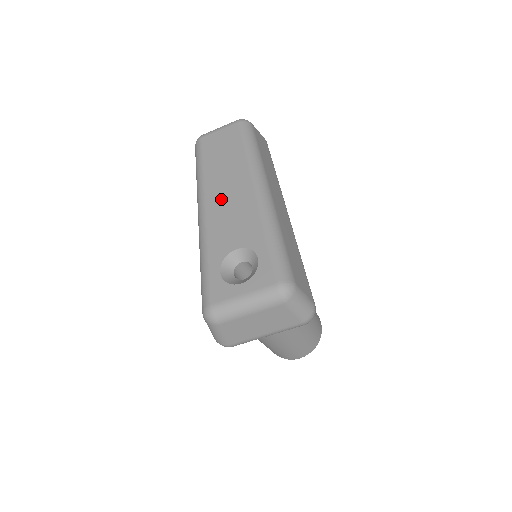
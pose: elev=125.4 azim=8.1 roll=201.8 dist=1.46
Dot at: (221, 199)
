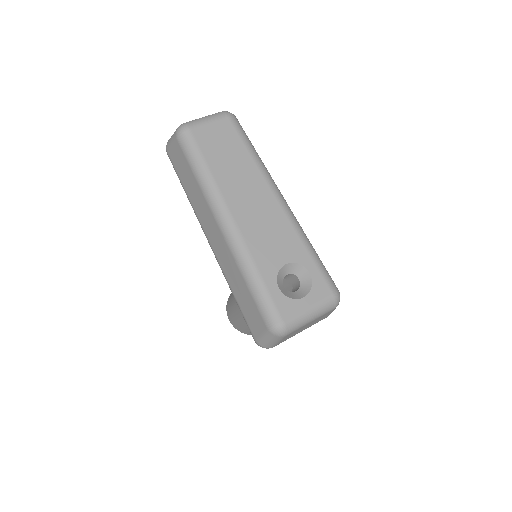
Dot at: (248, 210)
